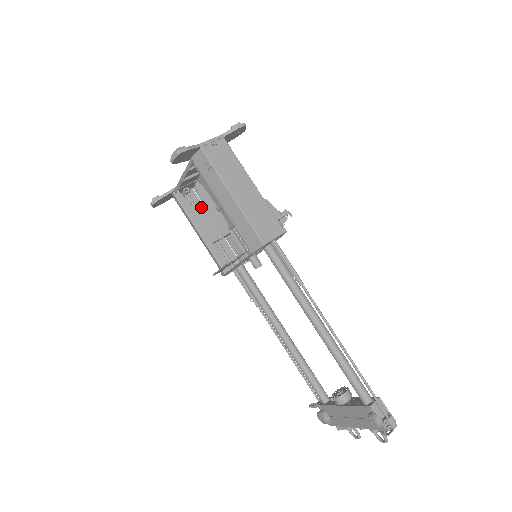
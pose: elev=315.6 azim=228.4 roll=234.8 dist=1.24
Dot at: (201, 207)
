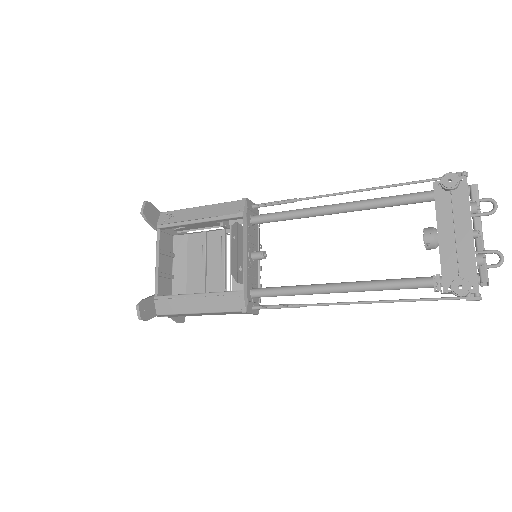
Dot at: occluded
